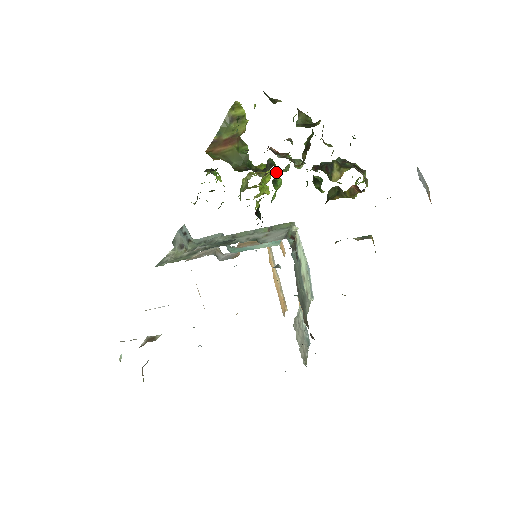
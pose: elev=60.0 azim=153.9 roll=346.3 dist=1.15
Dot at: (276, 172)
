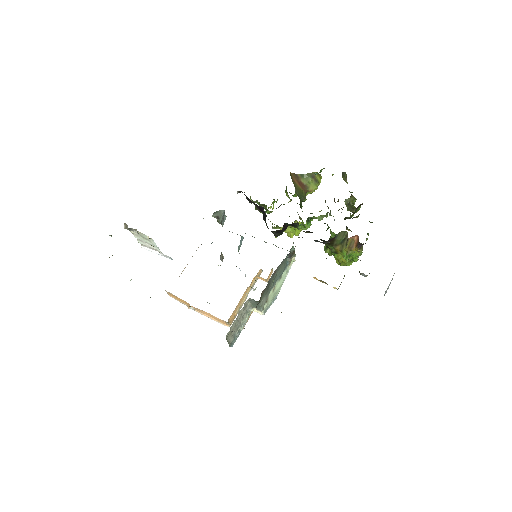
Dot at: (311, 220)
